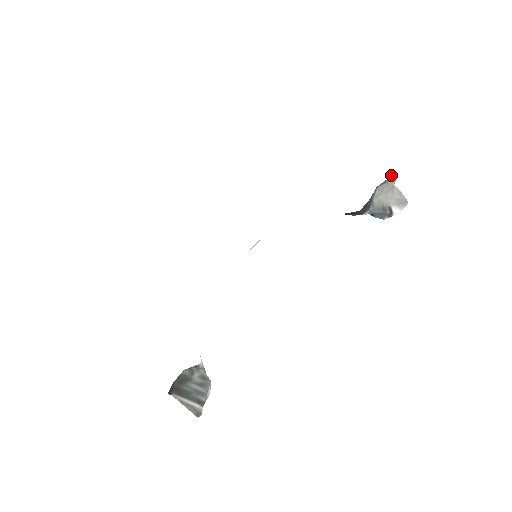
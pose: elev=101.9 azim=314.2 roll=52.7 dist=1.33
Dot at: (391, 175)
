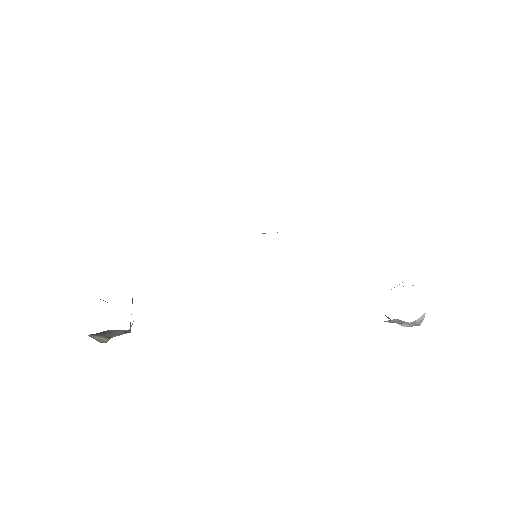
Dot at: occluded
